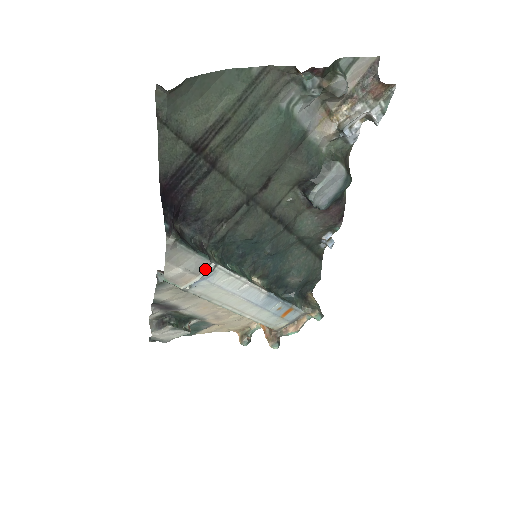
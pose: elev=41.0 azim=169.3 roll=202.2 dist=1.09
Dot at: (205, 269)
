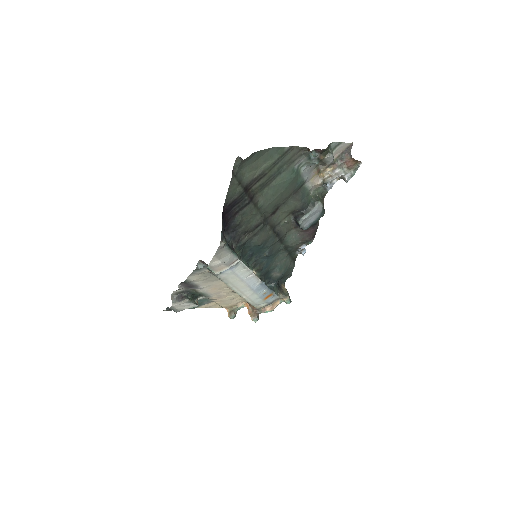
Dot at: (233, 263)
